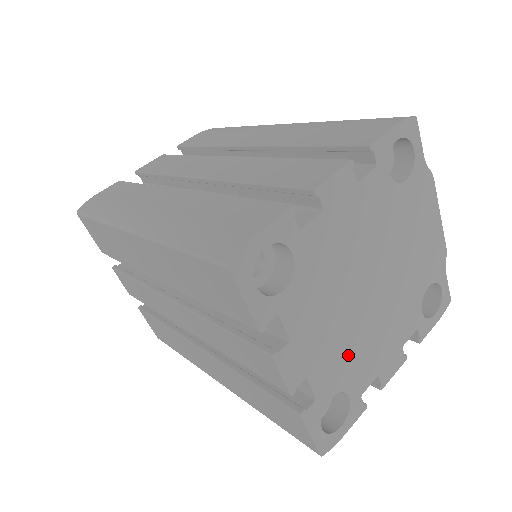
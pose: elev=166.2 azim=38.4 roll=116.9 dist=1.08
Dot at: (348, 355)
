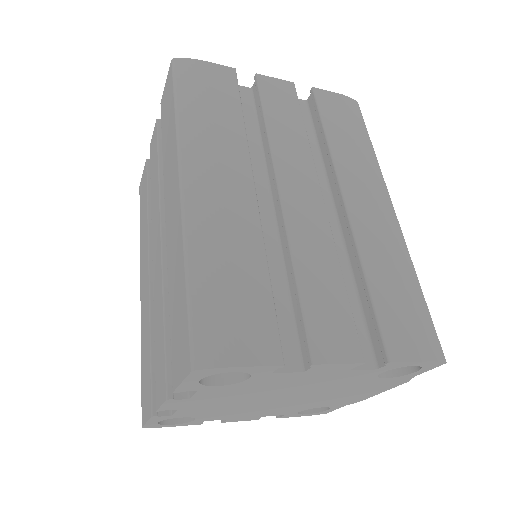
Dot at: (221, 410)
